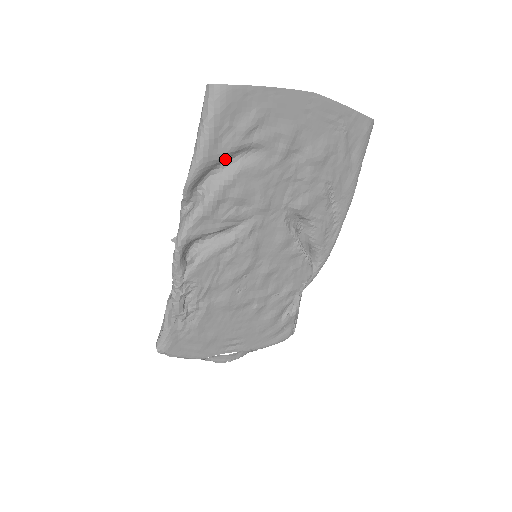
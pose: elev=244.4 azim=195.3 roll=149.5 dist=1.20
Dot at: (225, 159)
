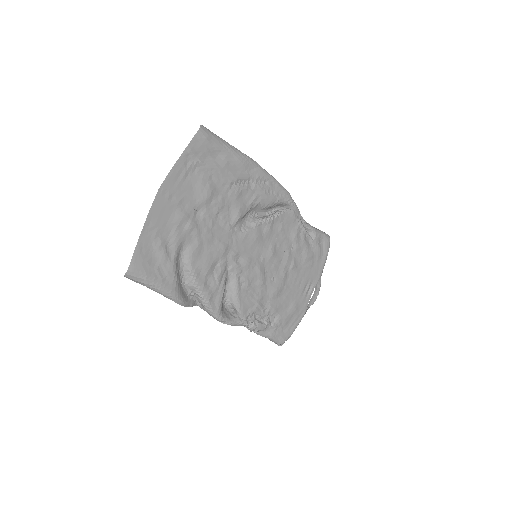
Dot at: (178, 274)
